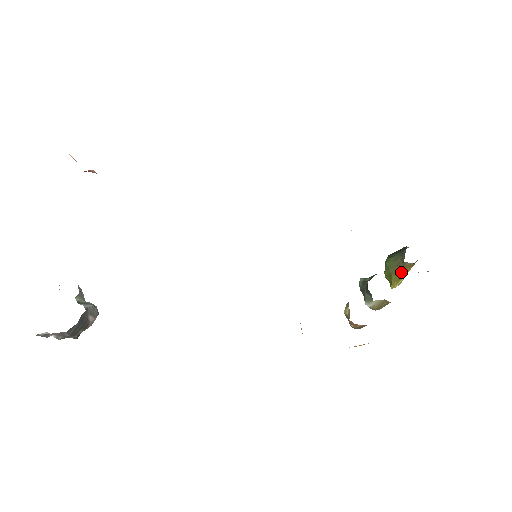
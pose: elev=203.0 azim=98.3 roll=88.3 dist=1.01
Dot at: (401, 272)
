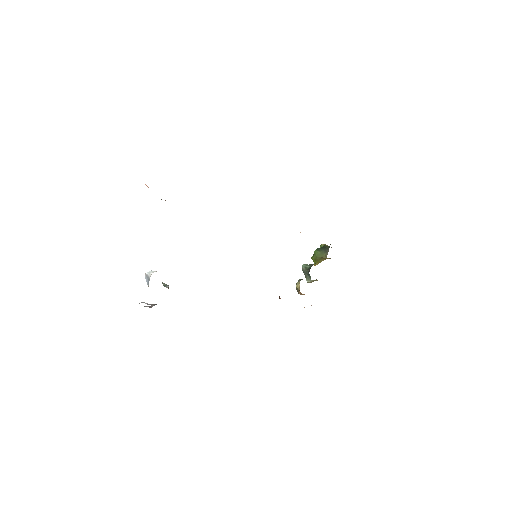
Dot at: (323, 260)
